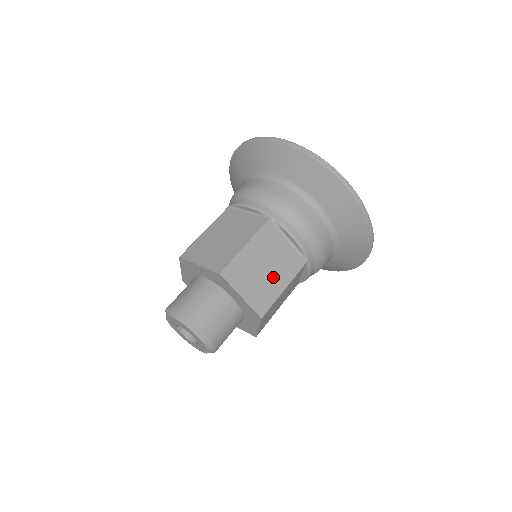
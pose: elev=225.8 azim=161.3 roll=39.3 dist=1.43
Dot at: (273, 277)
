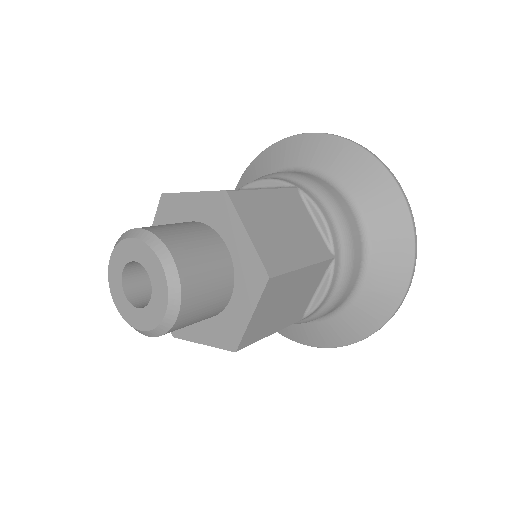
Dot at: (280, 316)
